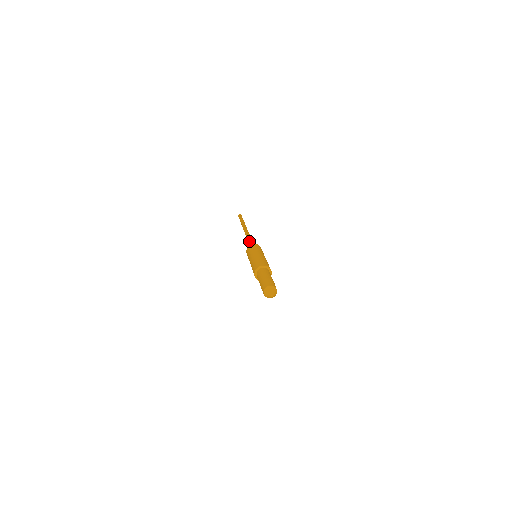
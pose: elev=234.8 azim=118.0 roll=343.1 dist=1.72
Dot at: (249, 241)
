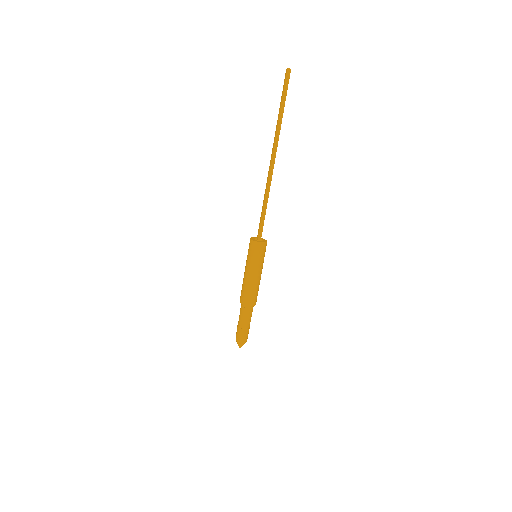
Dot at: (262, 210)
